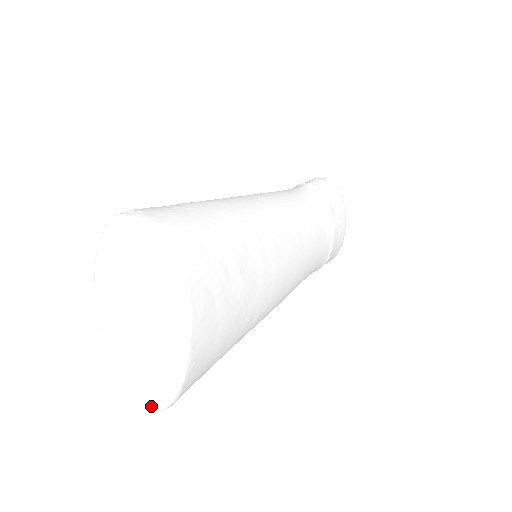
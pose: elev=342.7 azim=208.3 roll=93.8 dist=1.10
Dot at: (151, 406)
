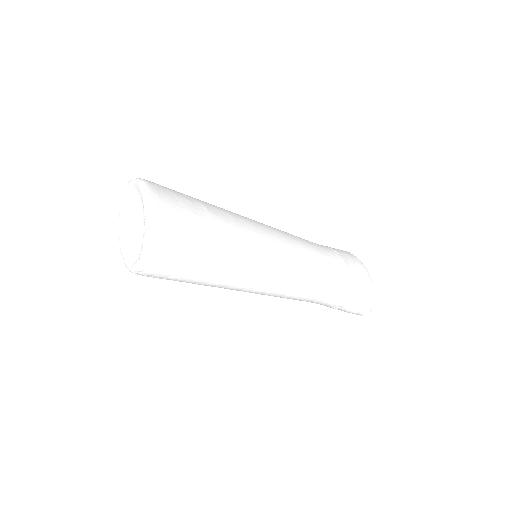
Dot at: (140, 257)
